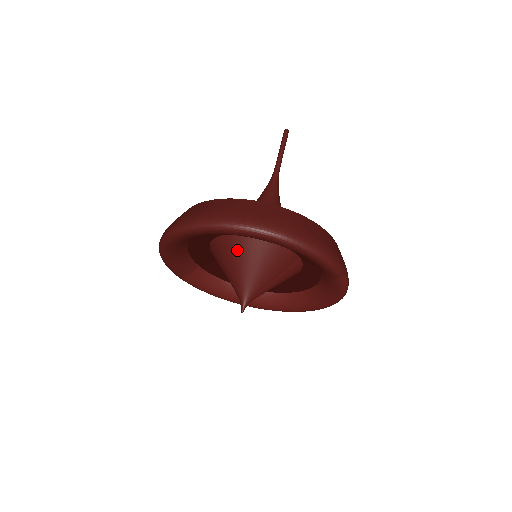
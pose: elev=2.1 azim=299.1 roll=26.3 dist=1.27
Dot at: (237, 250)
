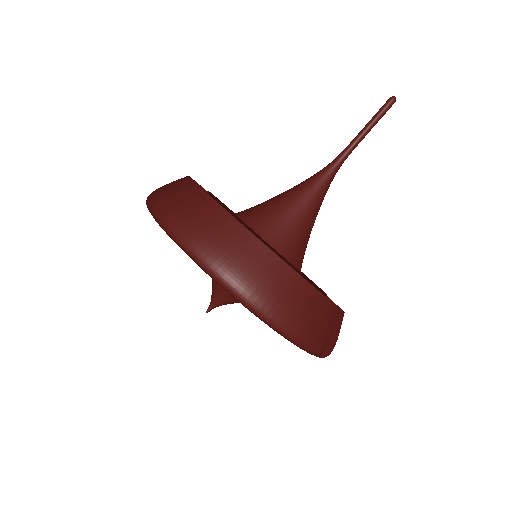
Dot at: occluded
